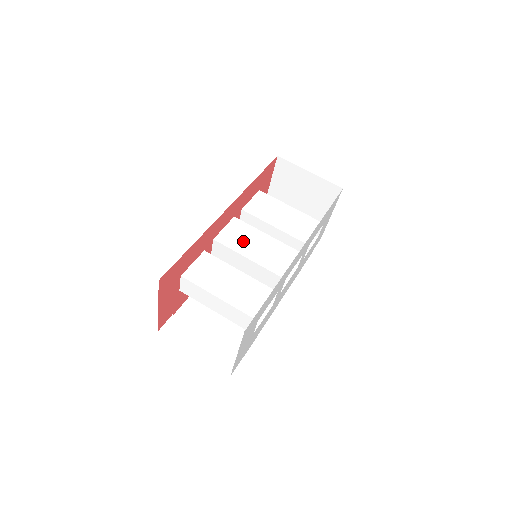
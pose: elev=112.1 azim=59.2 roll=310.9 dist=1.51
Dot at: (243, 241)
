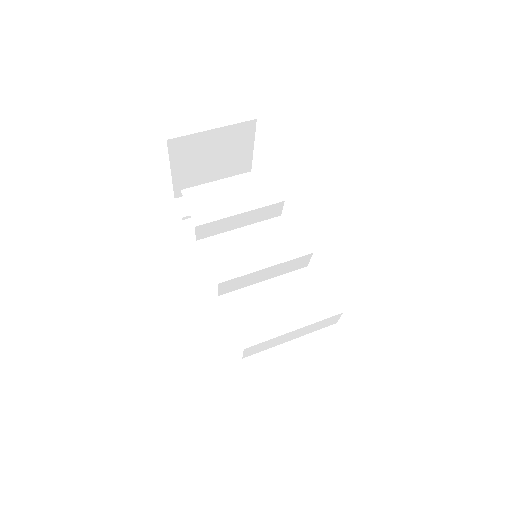
Dot at: (240, 257)
